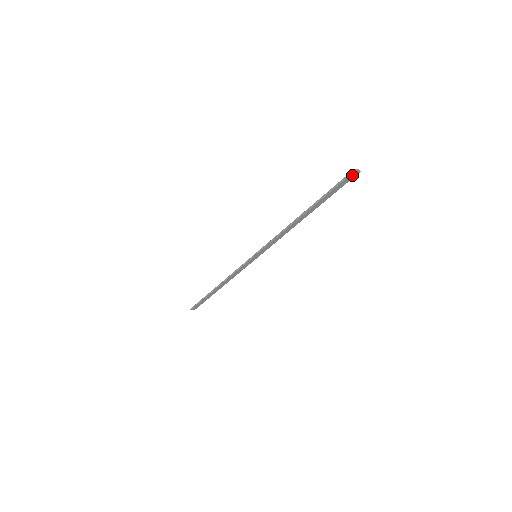
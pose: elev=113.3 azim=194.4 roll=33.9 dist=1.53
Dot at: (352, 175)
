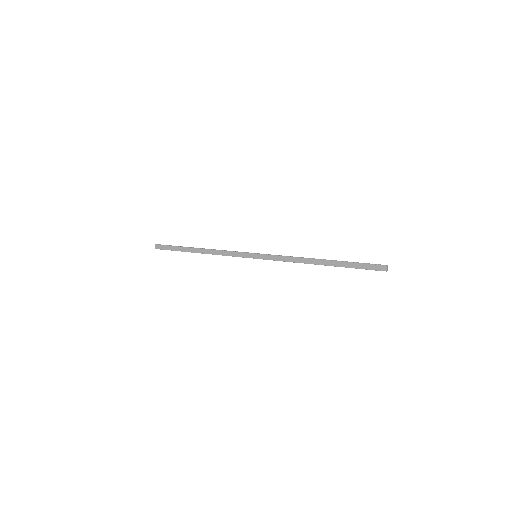
Dot at: (381, 267)
